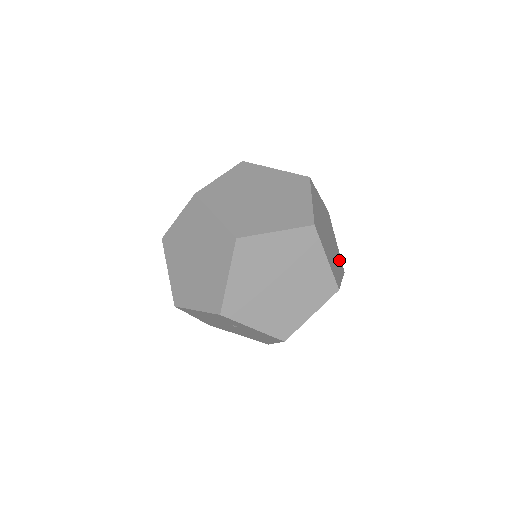
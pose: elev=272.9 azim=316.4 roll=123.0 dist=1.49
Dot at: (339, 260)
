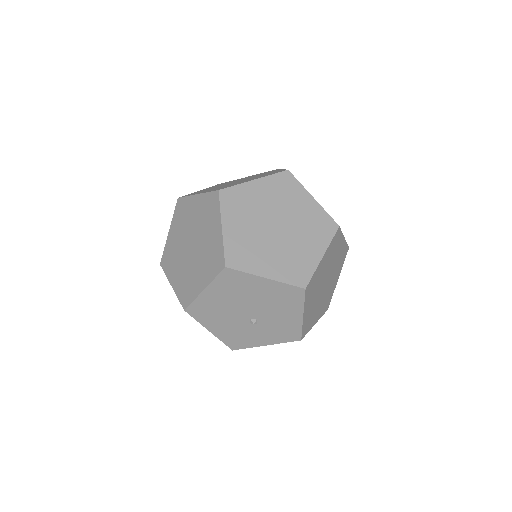
Dot at: (297, 268)
